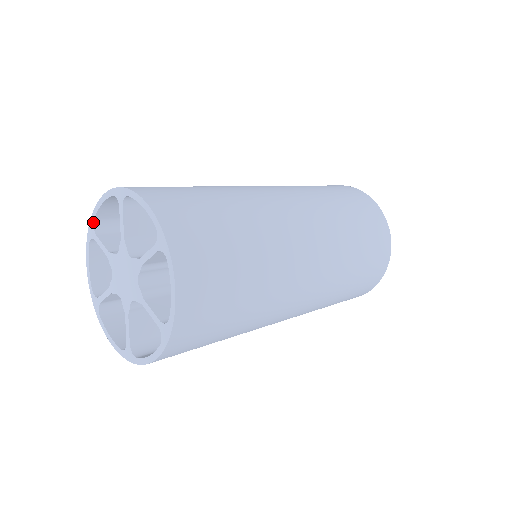
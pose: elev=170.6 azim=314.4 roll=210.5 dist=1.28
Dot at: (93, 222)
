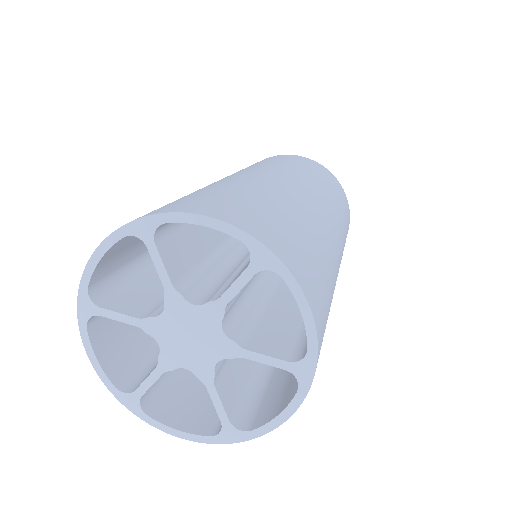
Dot at: (87, 292)
